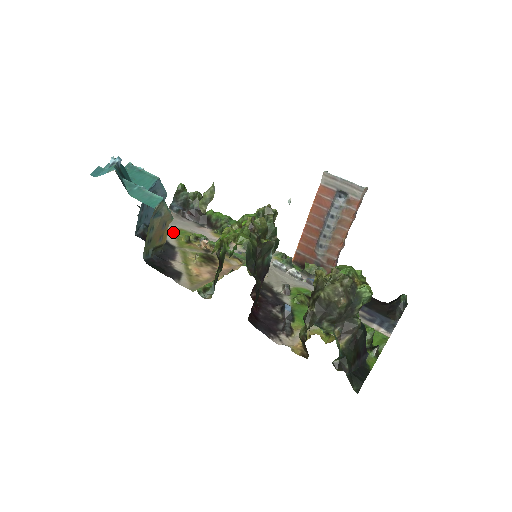
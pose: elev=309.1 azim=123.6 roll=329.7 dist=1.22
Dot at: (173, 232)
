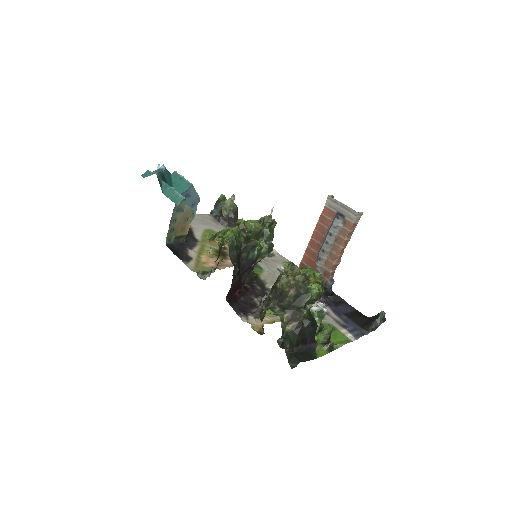
Dot at: (203, 230)
